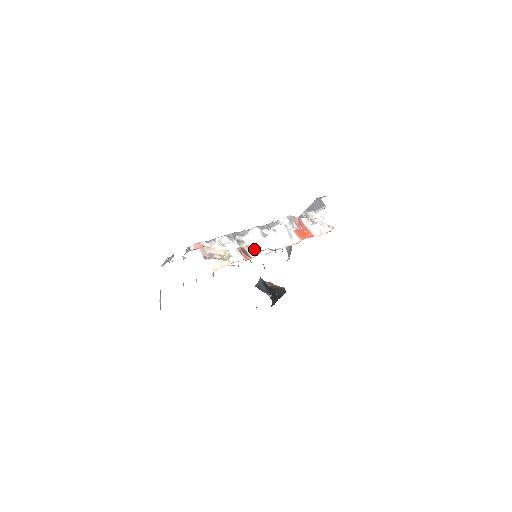
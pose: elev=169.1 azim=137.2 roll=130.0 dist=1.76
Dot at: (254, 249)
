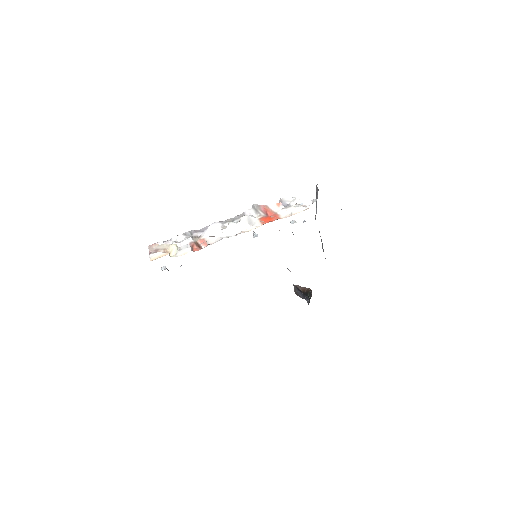
Dot at: (206, 241)
